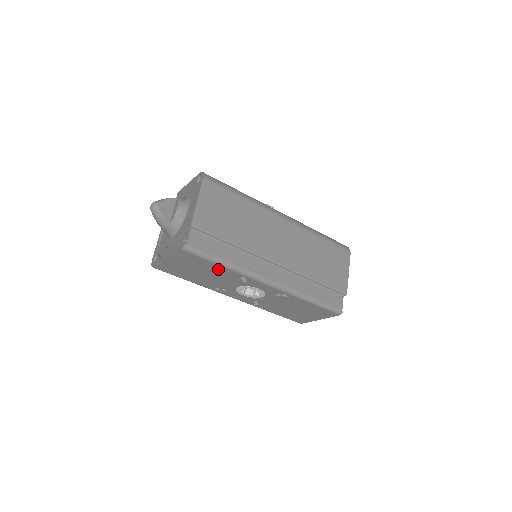
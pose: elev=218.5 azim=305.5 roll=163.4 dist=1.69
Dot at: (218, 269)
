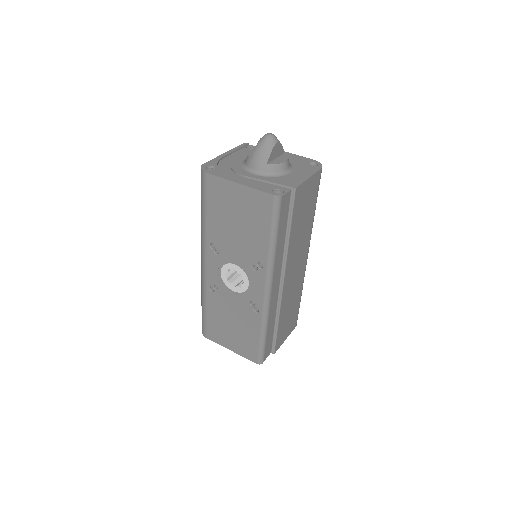
Dot at: (260, 238)
